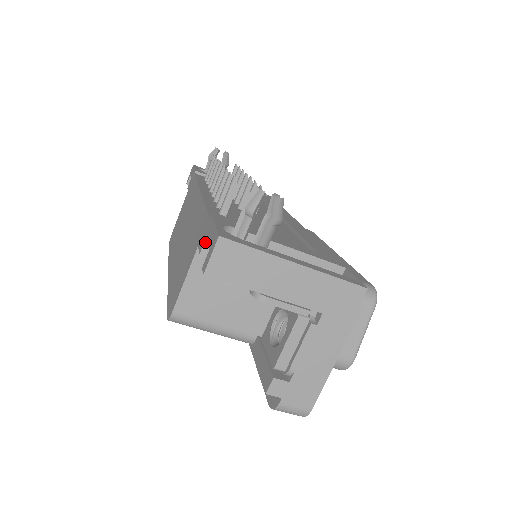
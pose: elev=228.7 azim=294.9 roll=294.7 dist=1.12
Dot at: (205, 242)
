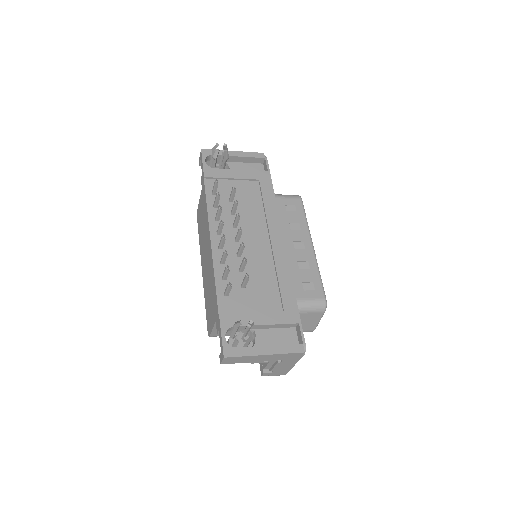
Dot at: (219, 332)
